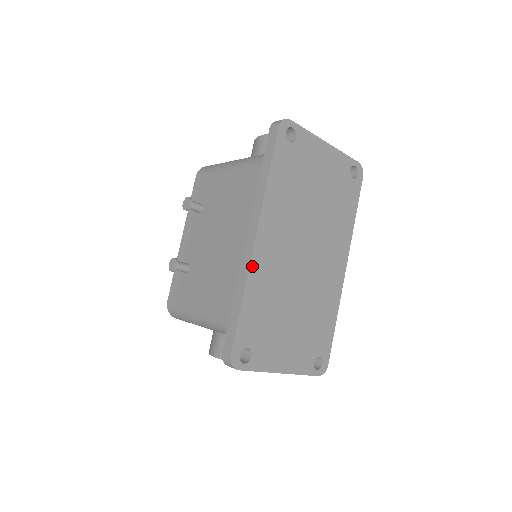
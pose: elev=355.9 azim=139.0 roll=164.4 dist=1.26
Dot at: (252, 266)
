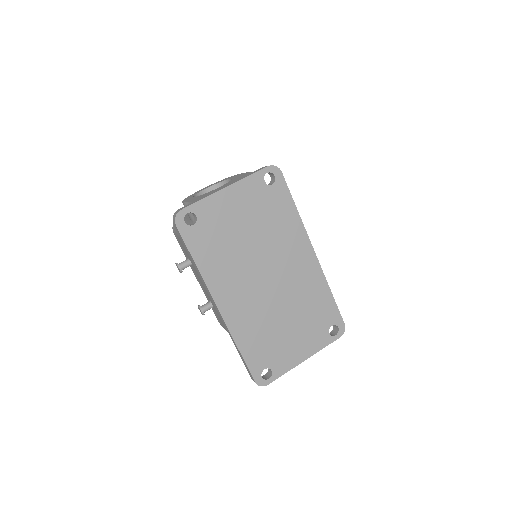
Dot at: (230, 326)
